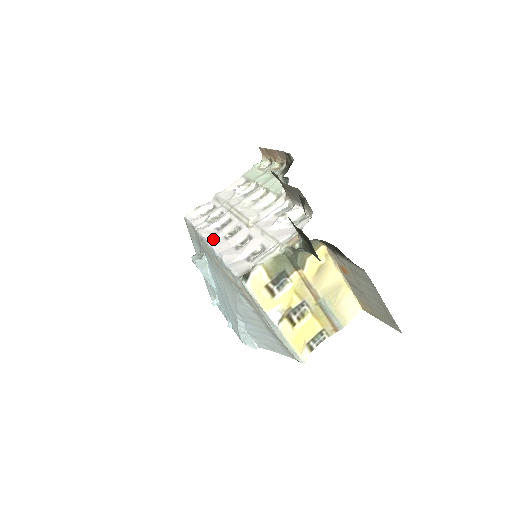
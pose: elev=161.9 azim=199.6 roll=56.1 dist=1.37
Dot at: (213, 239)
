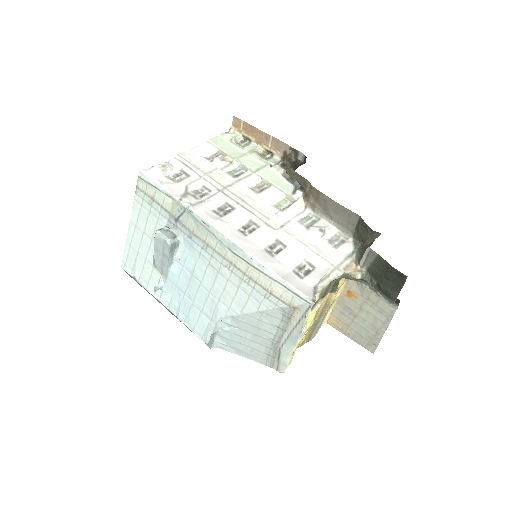
Dot at: (228, 230)
